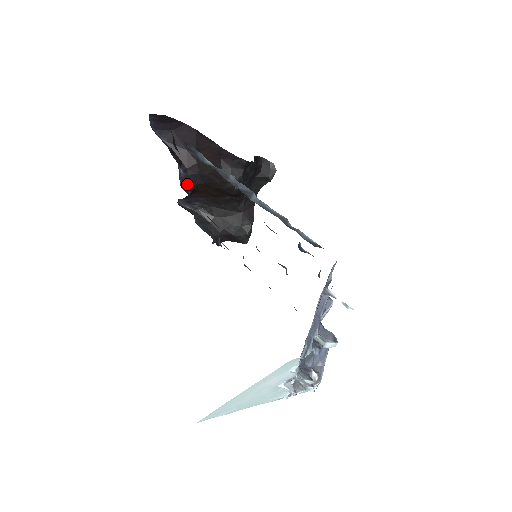
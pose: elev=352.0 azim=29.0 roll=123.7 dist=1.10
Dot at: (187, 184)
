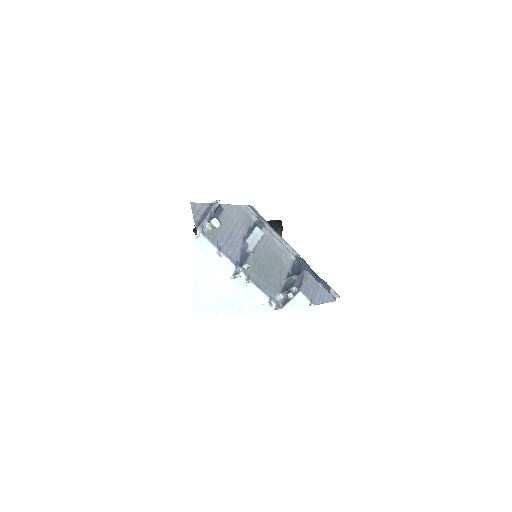
Dot at: occluded
